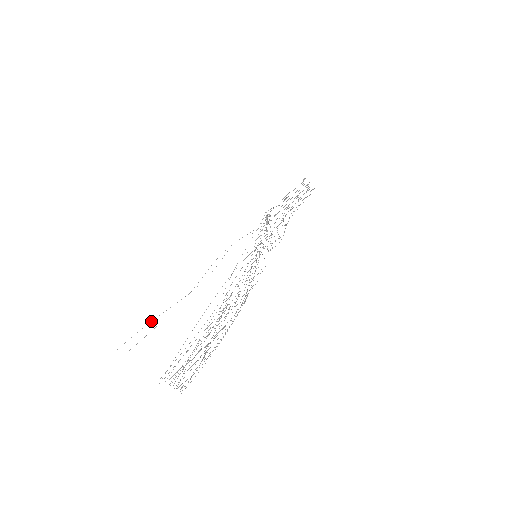
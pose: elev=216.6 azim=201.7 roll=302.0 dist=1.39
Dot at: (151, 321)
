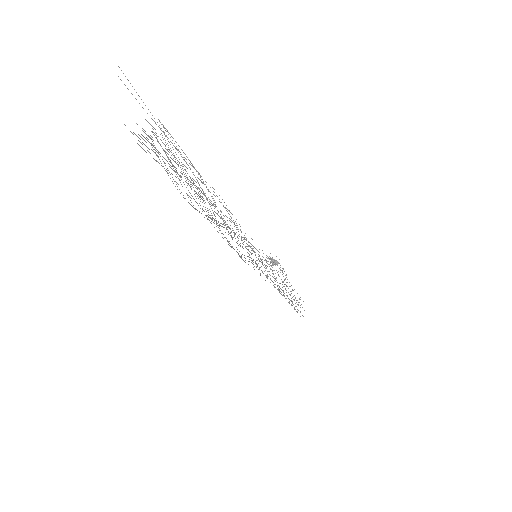
Dot at: occluded
